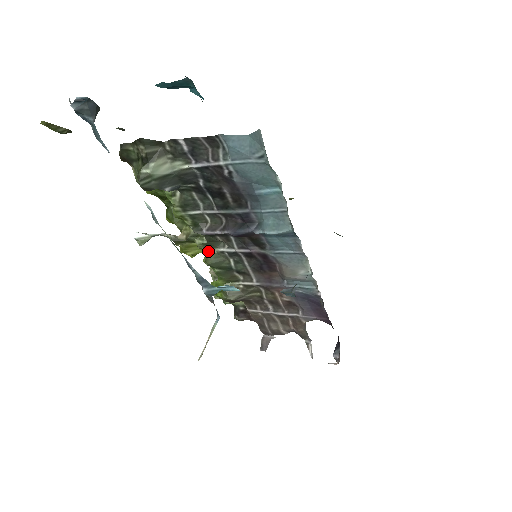
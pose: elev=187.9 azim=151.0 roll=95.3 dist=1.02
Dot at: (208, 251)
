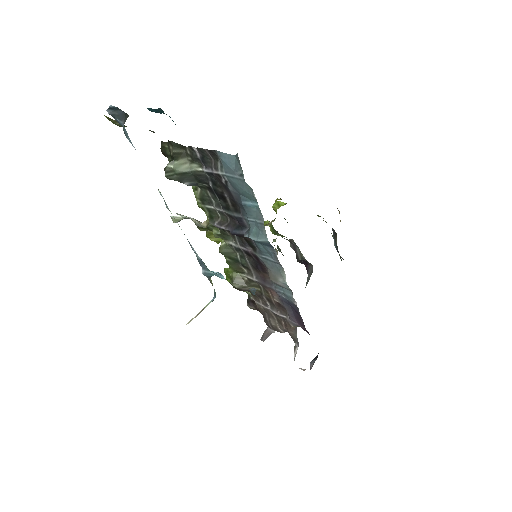
Dot at: (223, 241)
